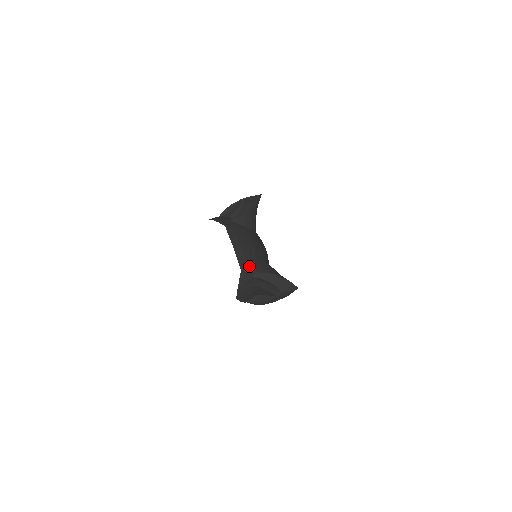
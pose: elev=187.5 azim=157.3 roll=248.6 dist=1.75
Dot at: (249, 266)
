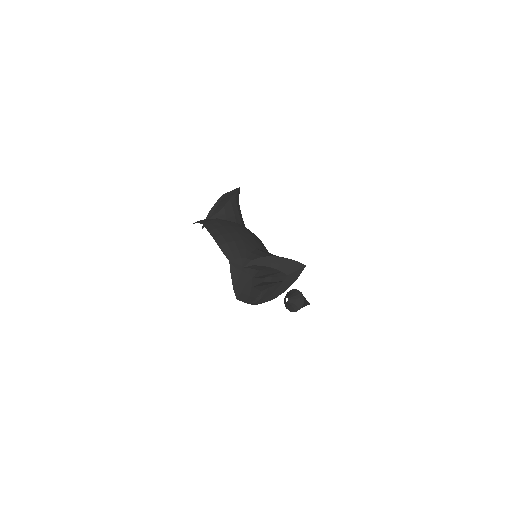
Dot at: (238, 255)
